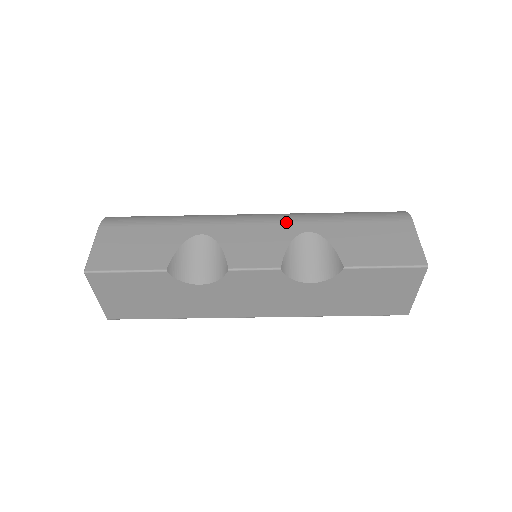
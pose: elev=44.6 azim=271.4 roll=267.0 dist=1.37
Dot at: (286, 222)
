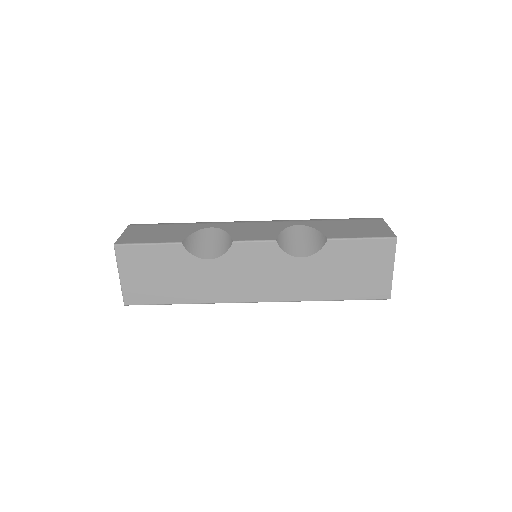
Dot at: (280, 221)
